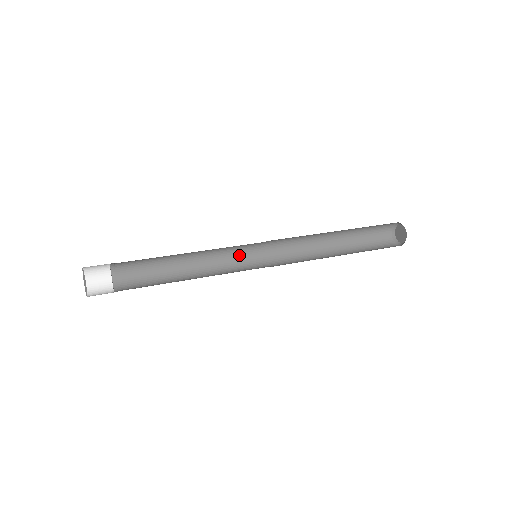
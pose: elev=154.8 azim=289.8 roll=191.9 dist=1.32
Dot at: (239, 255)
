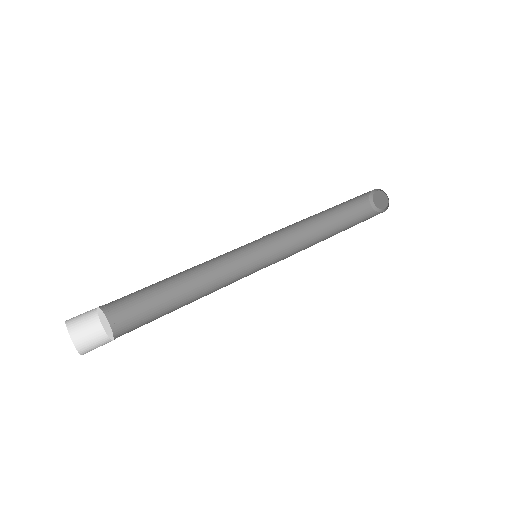
Dot at: (235, 260)
